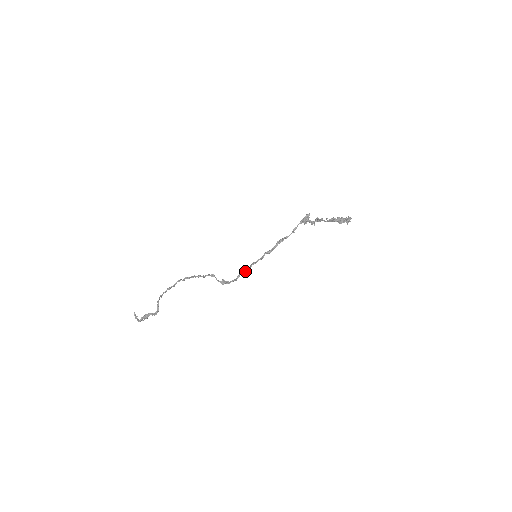
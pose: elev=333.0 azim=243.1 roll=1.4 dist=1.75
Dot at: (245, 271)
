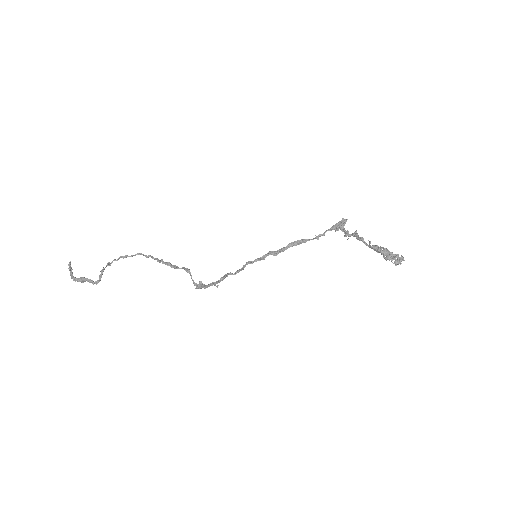
Dot at: (234, 273)
